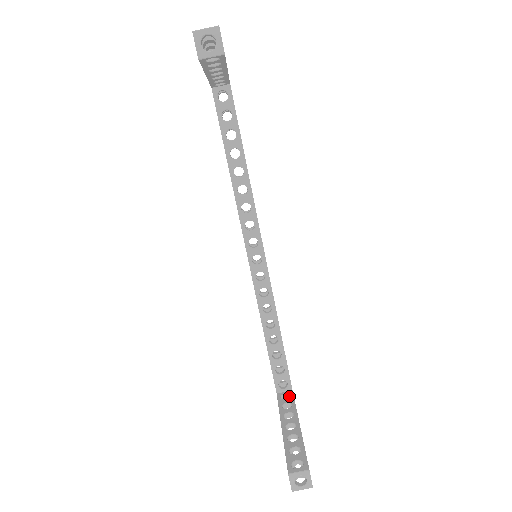
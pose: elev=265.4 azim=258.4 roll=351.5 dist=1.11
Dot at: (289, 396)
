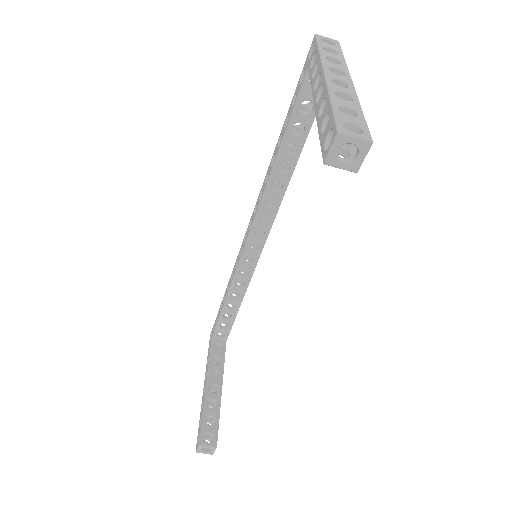
Dot at: (222, 346)
